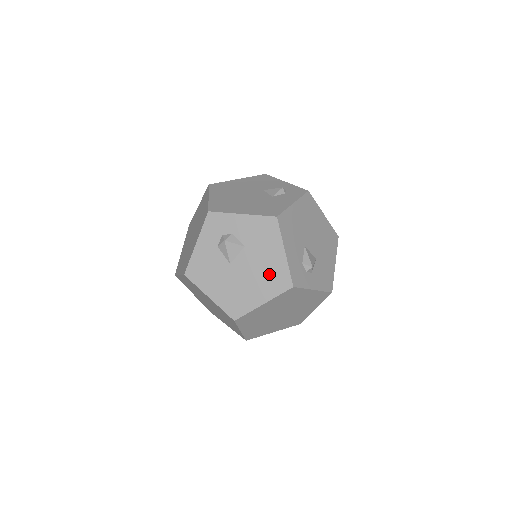
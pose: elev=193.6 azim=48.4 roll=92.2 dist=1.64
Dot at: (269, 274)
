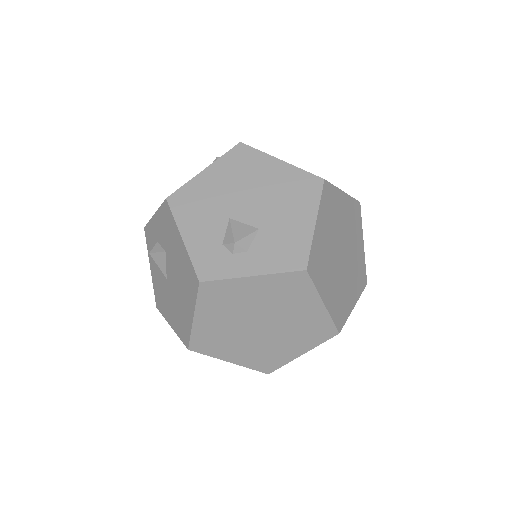
Dot at: (184, 275)
